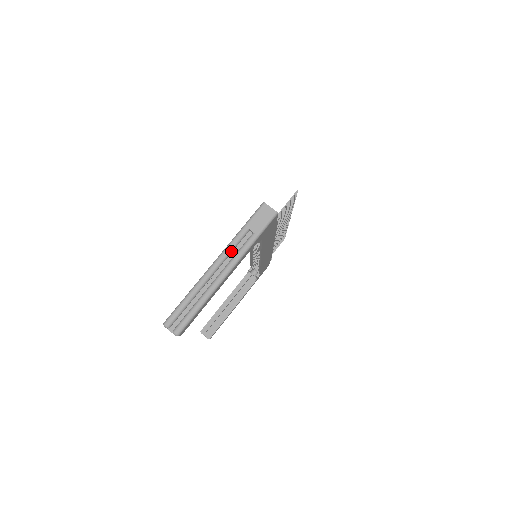
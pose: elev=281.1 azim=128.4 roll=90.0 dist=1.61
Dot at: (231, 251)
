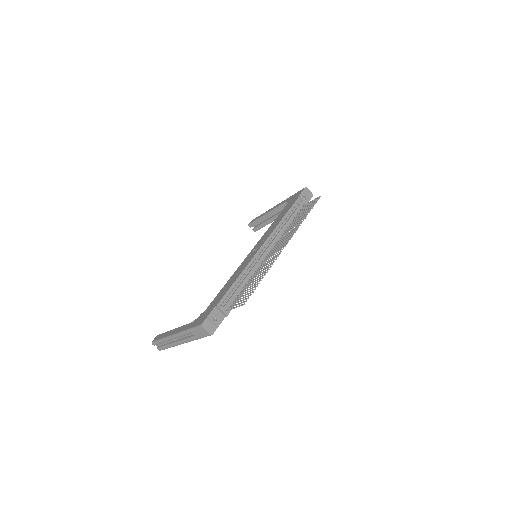
Dot at: (183, 336)
